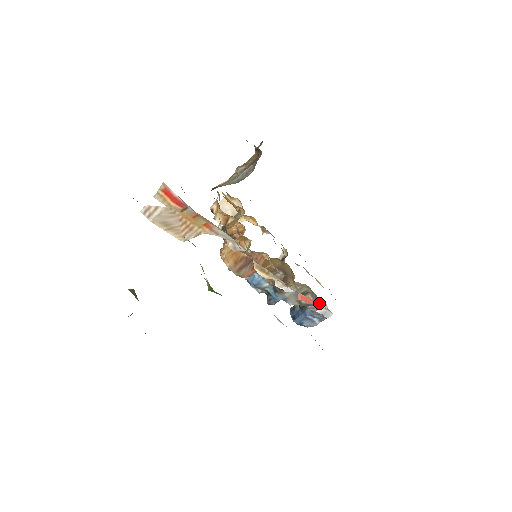
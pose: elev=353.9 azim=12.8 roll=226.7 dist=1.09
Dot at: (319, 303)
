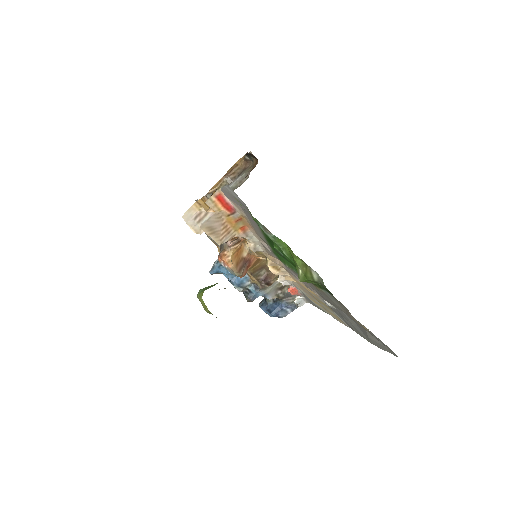
Dot at: (293, 295)
